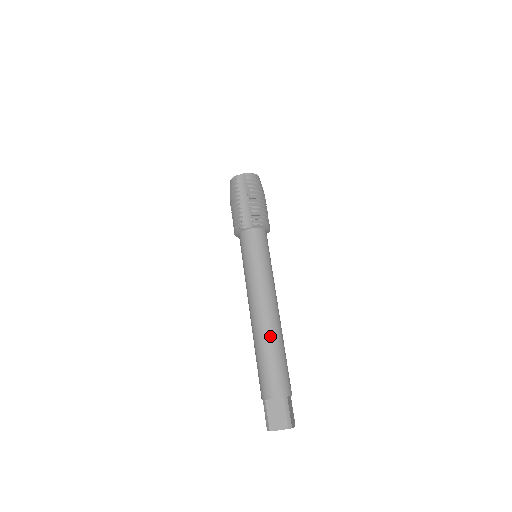
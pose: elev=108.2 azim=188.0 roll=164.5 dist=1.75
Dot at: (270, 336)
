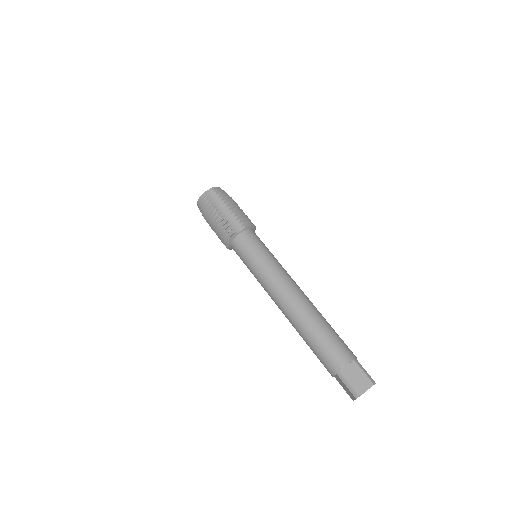
Dot at: (312, 313)
